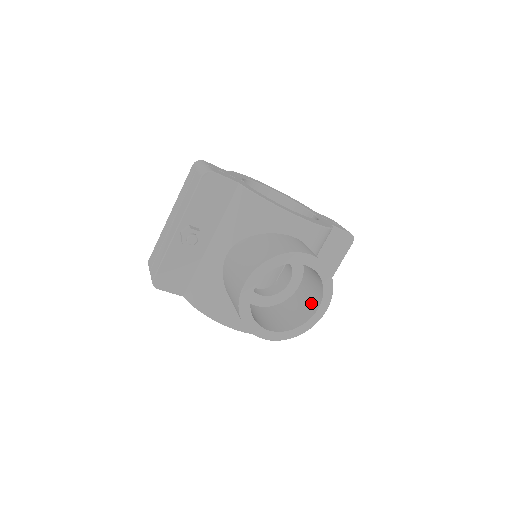
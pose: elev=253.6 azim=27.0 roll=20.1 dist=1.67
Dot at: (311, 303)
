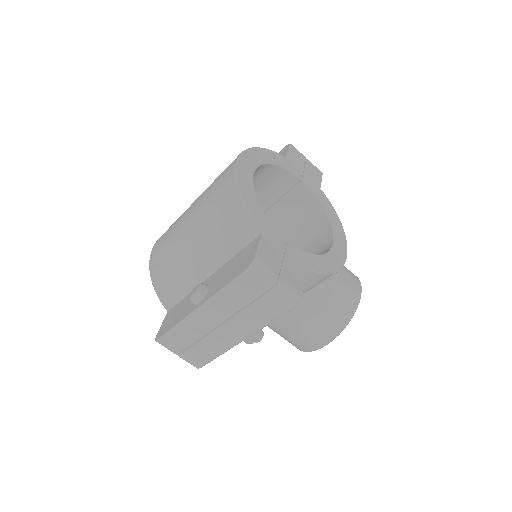
Dot at: occluded
